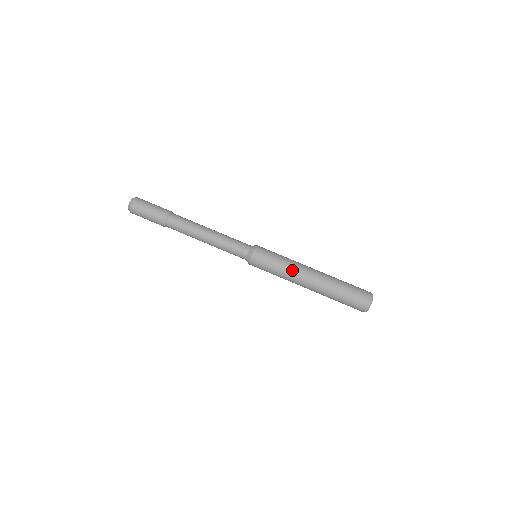
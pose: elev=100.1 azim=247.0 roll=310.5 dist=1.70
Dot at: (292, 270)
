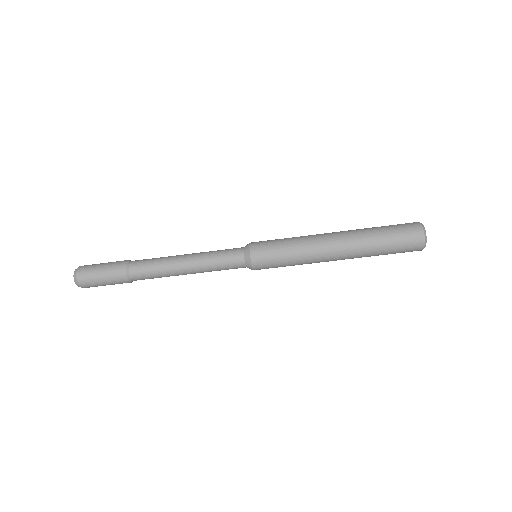
Dot at: (308, 247)
